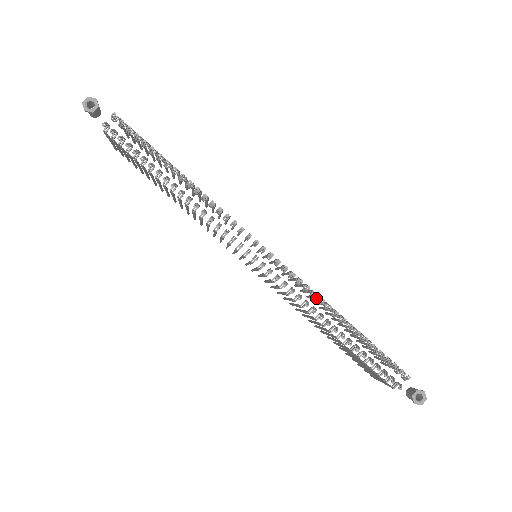
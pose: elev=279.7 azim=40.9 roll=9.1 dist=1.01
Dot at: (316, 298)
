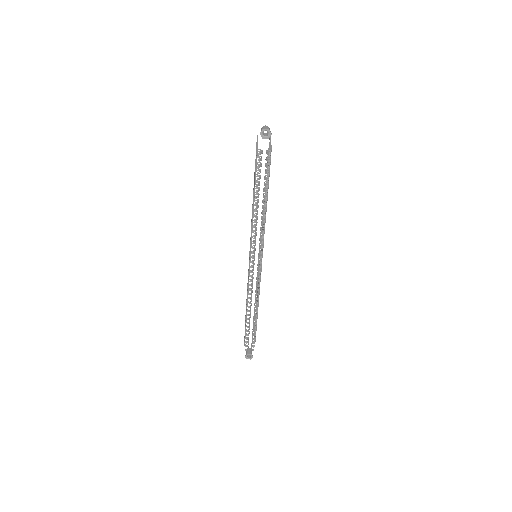
Dot at: (258, 292)
